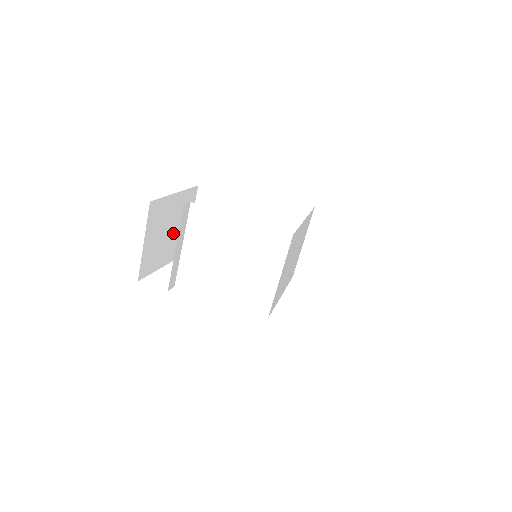
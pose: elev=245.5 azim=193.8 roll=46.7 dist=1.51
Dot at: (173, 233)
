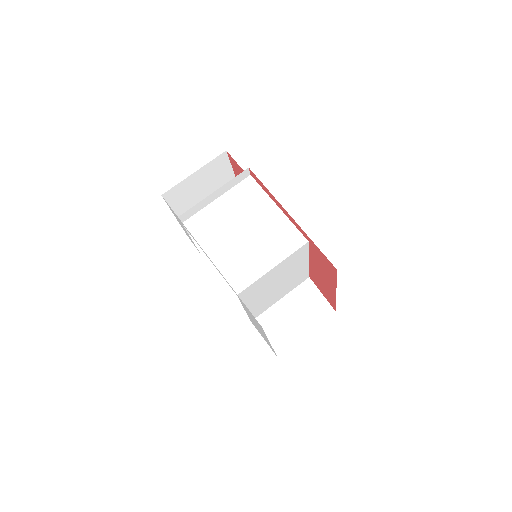
Dot at: occluded
